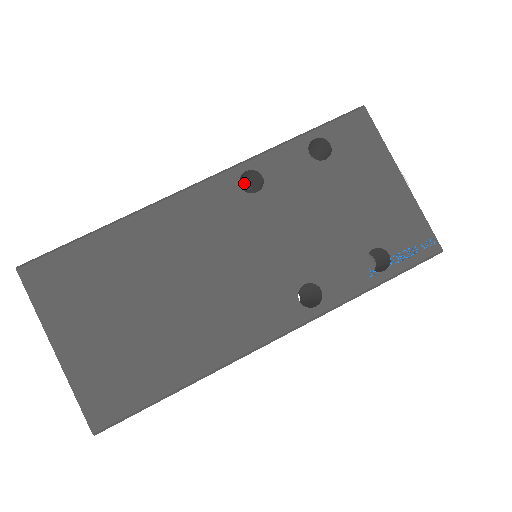
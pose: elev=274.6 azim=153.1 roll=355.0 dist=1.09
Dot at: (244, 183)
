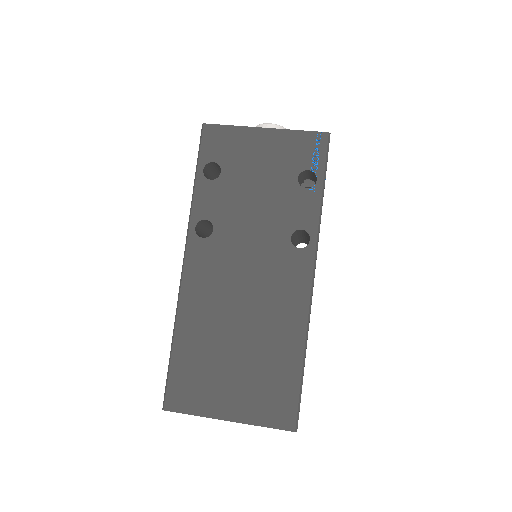
Dot at: (203, 233)
